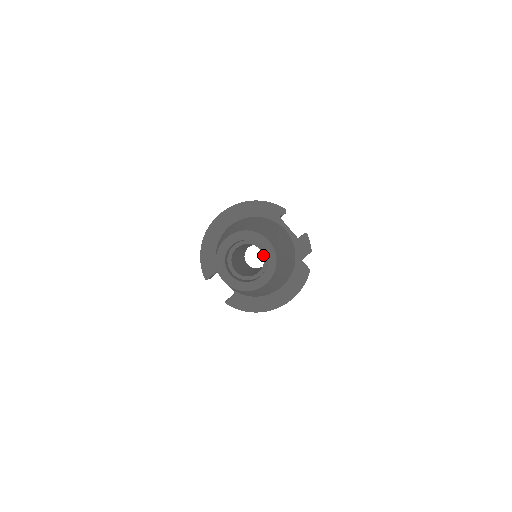
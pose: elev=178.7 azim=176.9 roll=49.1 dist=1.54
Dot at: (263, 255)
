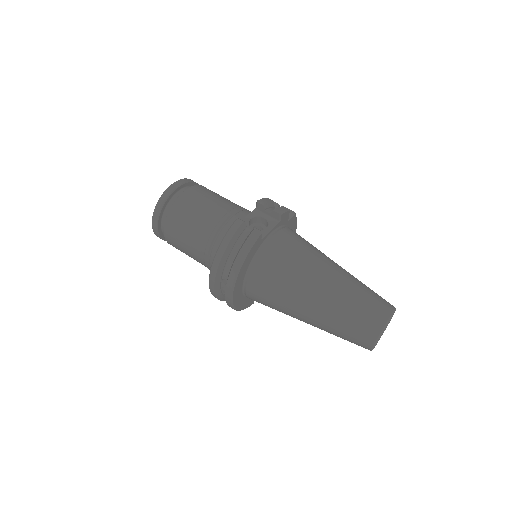
Dot at: occluded
